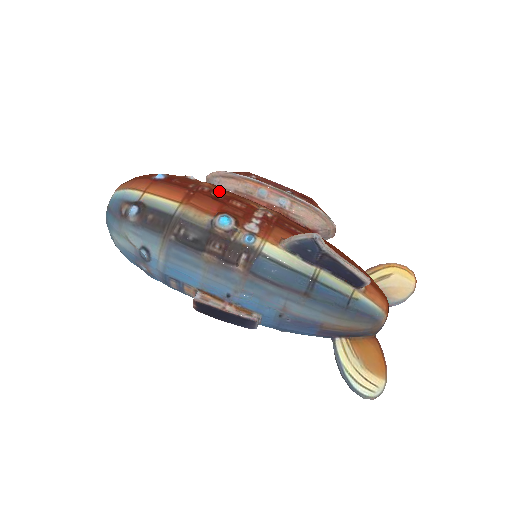
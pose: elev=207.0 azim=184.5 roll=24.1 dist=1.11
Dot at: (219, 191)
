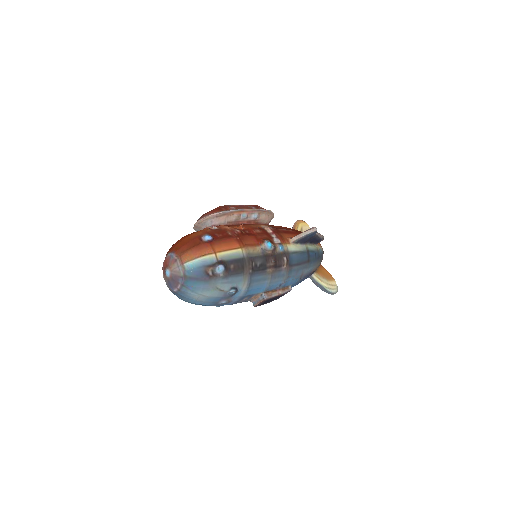
Dot at: (241, 228)
